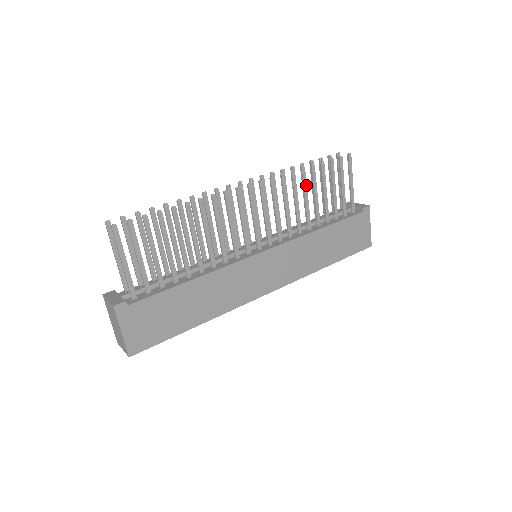
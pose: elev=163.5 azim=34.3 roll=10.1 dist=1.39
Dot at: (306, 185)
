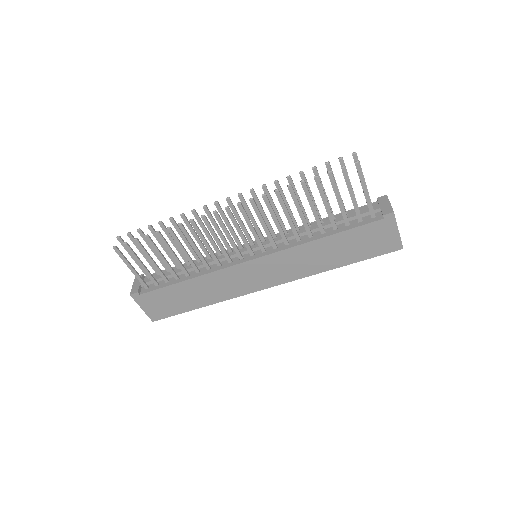
Dot at: (297, 200)
